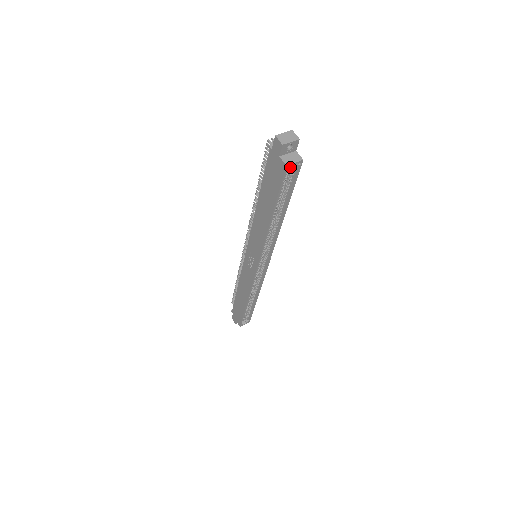
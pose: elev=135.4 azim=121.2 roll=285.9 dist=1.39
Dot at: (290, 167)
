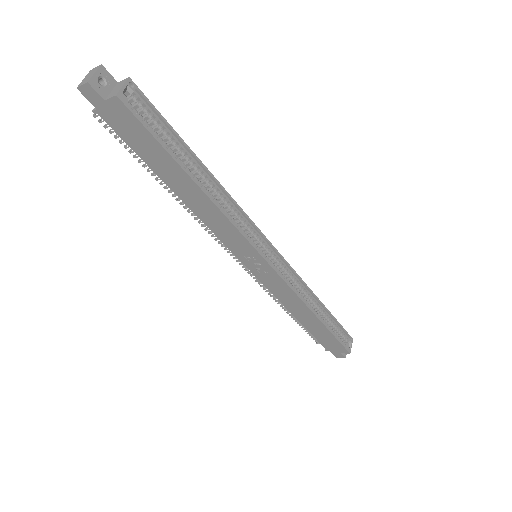
Dot at: (132, 103)
